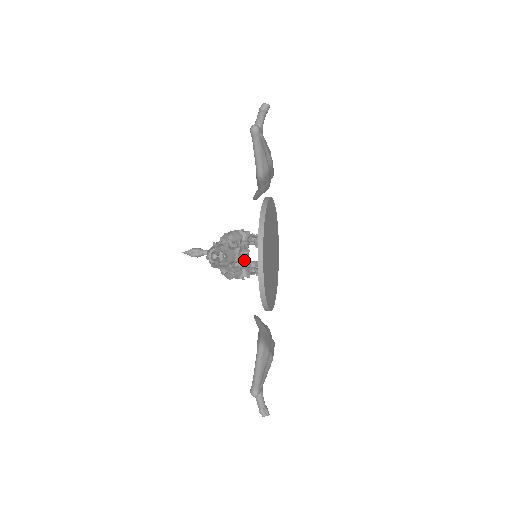
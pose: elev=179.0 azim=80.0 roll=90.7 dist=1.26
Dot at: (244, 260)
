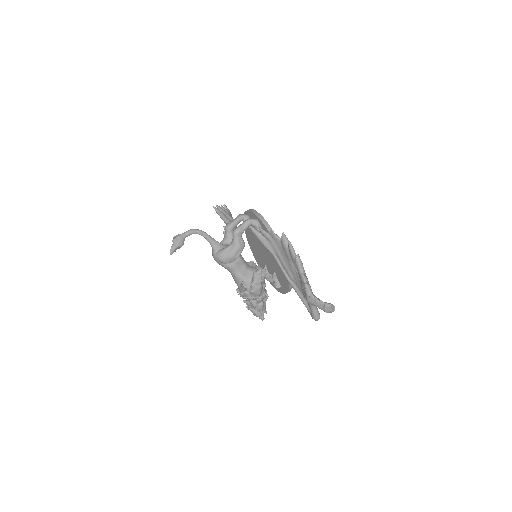
Dot at: occluded
